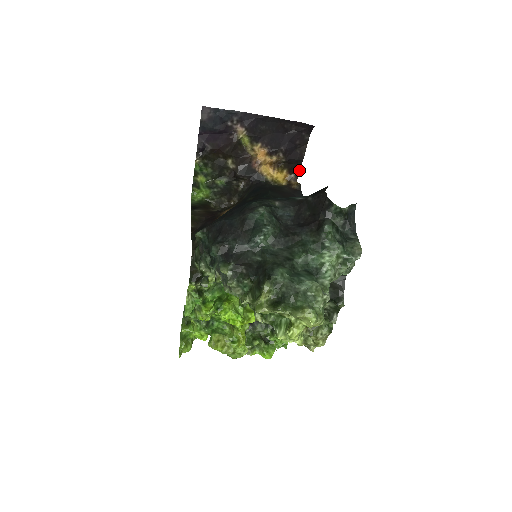
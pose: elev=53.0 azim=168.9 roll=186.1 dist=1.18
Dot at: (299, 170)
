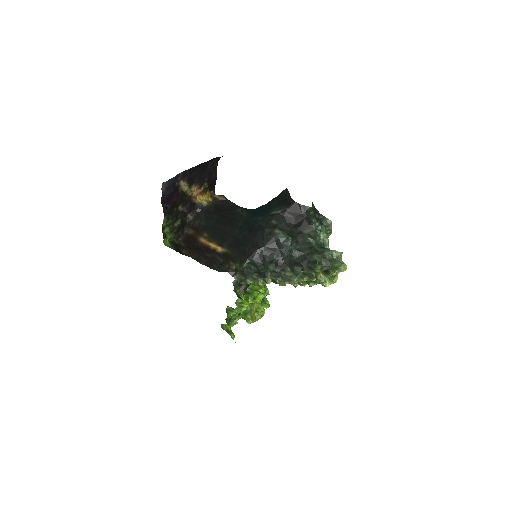
Dot at: (214, 186)
